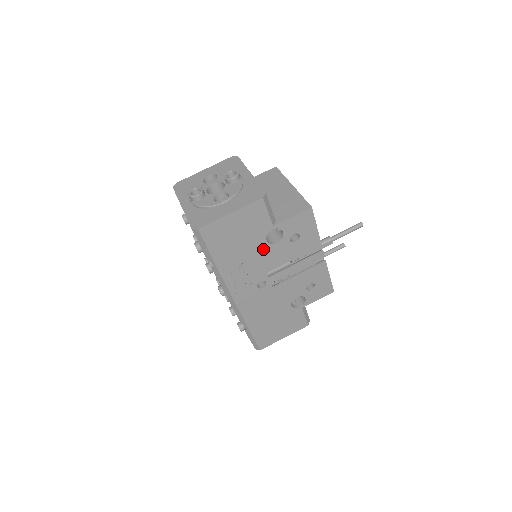
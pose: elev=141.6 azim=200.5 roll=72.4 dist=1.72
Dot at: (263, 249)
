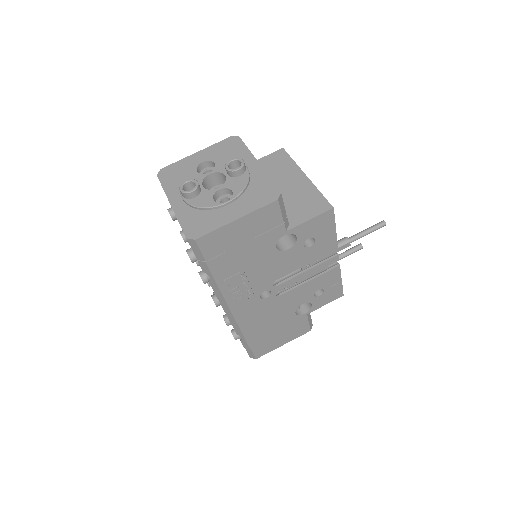
Dot at: (271, 257)
